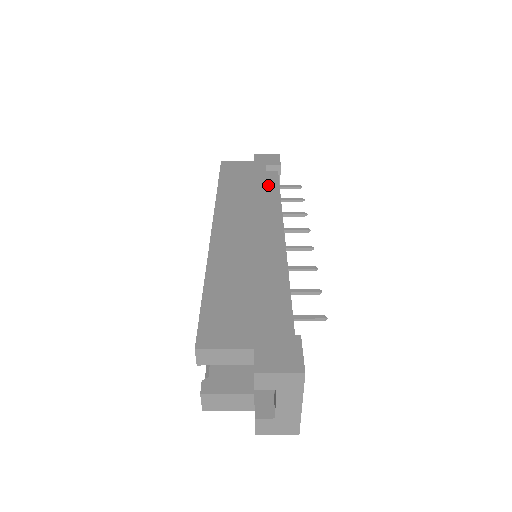
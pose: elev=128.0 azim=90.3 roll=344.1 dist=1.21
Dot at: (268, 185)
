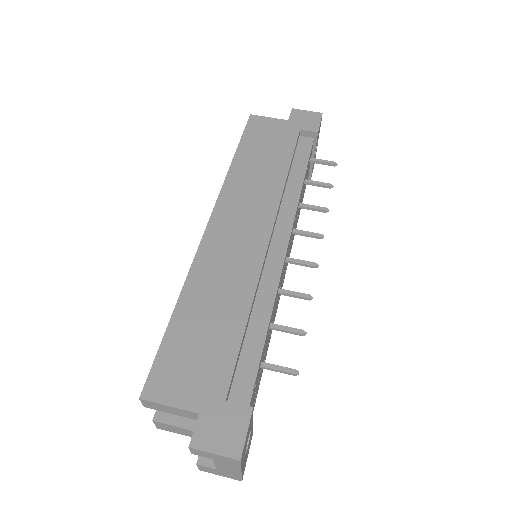
Dot at: (295, 160)
